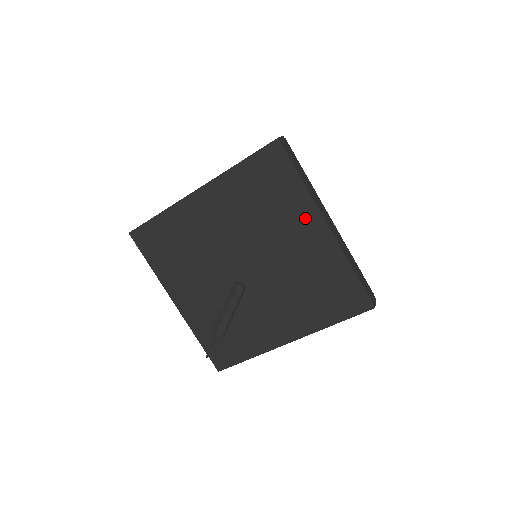
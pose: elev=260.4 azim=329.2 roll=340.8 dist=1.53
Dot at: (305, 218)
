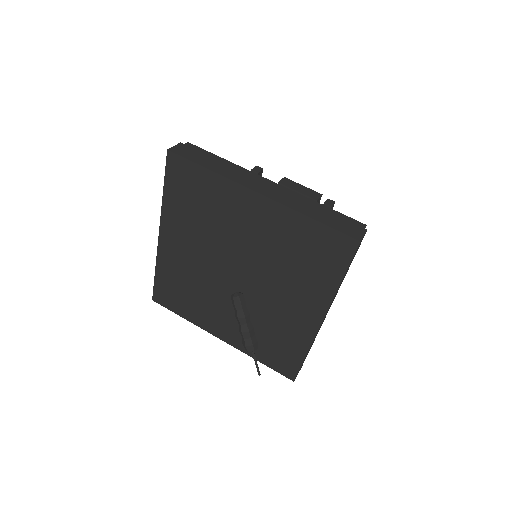
Dot at: (238, 200)
